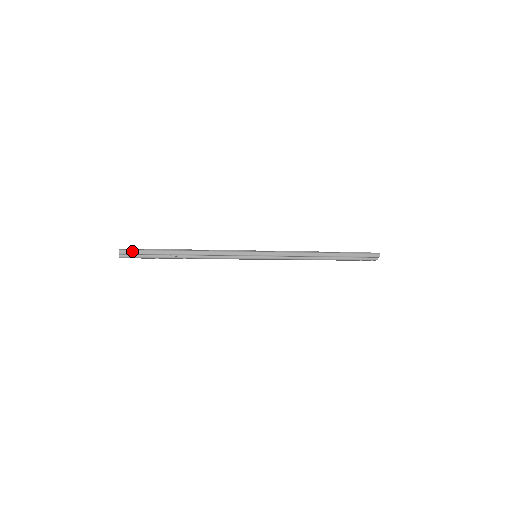
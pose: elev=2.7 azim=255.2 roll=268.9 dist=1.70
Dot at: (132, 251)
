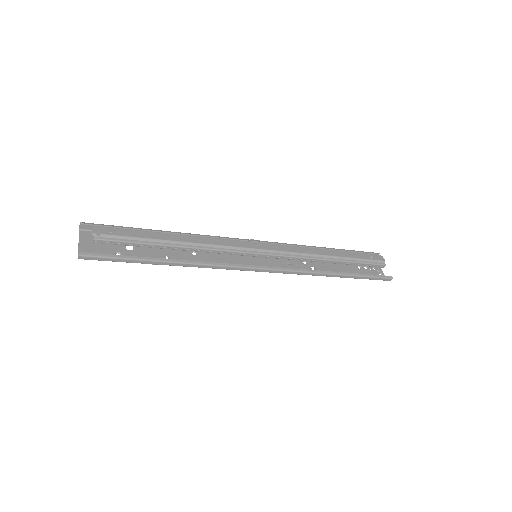
Dot at: (97, 258)
